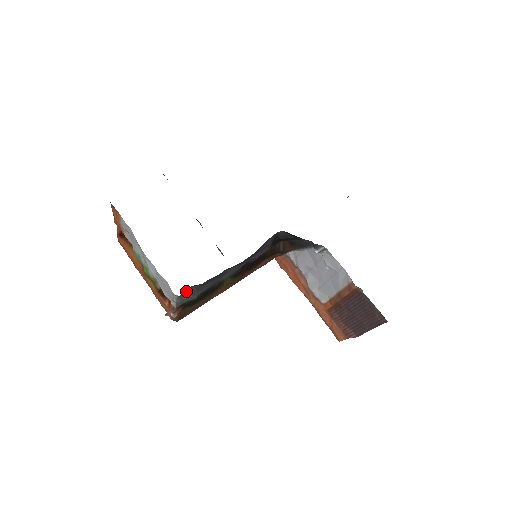
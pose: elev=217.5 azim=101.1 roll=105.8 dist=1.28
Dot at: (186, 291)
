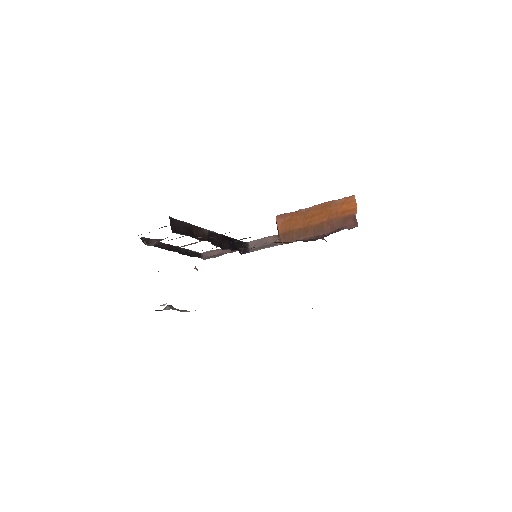
Dot at: occluded
